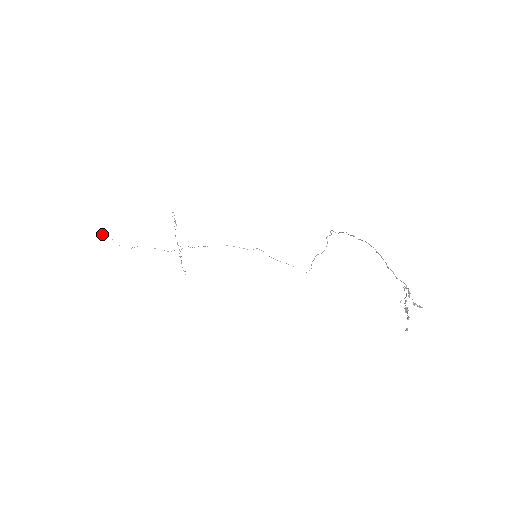
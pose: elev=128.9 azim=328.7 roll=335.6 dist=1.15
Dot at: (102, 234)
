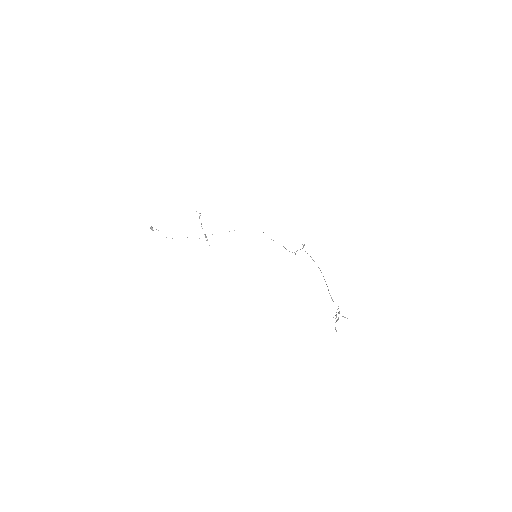
Dot at: (151, 228)
